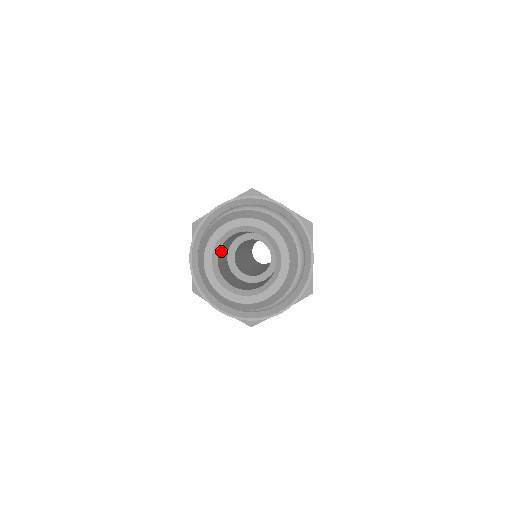
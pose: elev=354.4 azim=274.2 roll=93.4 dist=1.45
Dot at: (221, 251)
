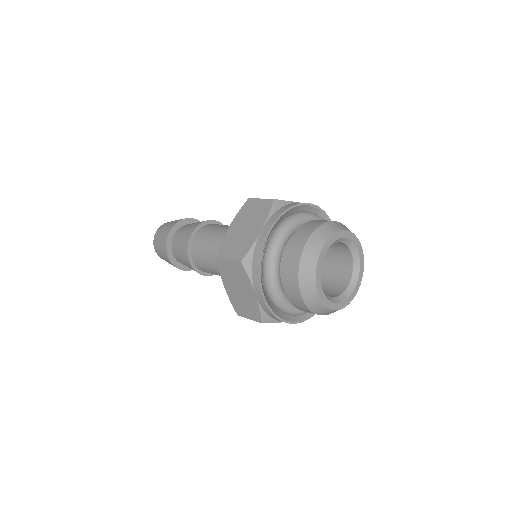
Dot at: occluded
